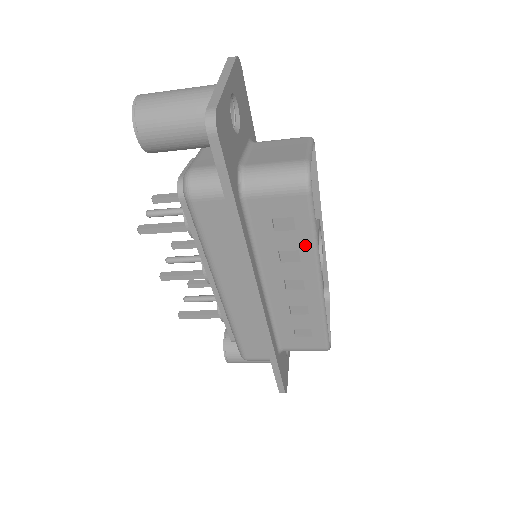
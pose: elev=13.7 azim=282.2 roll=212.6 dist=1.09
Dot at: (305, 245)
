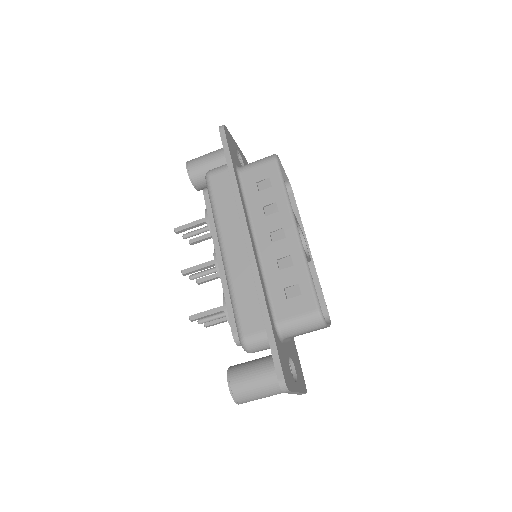
Dot at: (279, 197)
